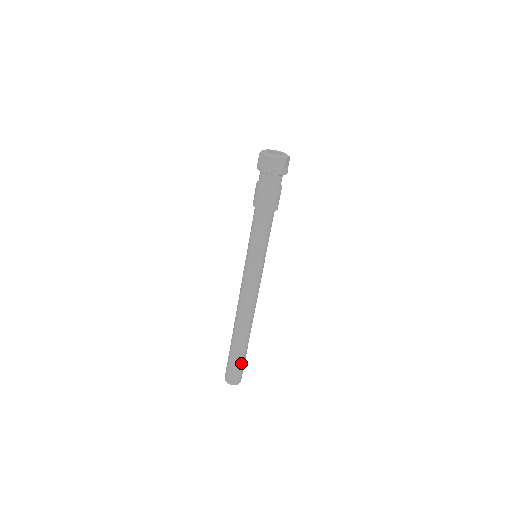
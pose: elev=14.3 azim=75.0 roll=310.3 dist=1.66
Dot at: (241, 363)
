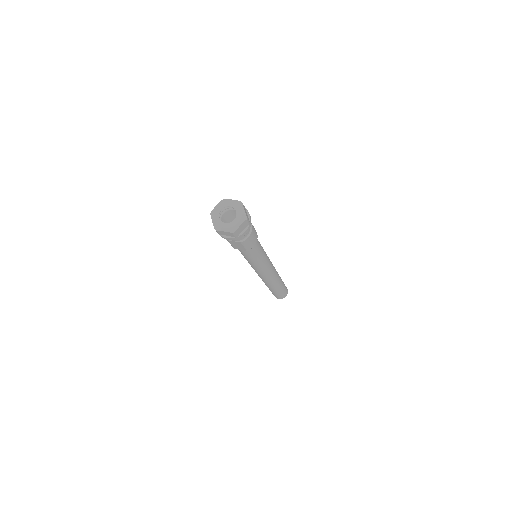
Dot at: (278, 294)
